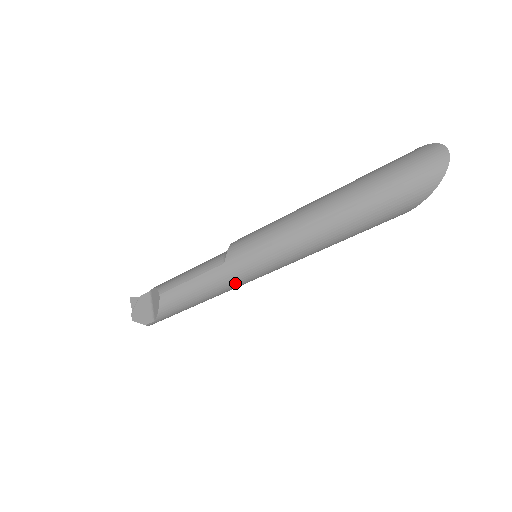
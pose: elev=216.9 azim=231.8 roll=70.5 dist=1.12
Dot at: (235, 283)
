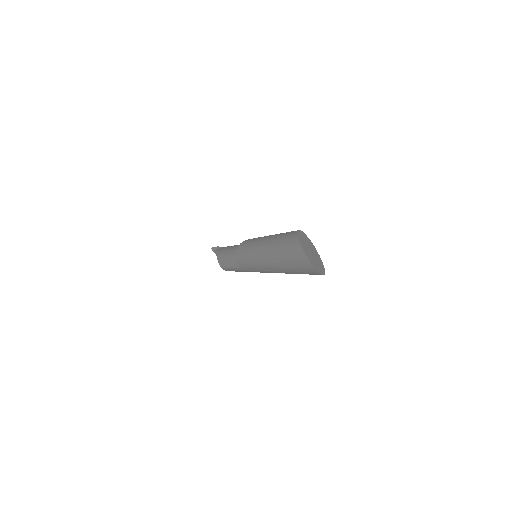
Dot at: occluded
